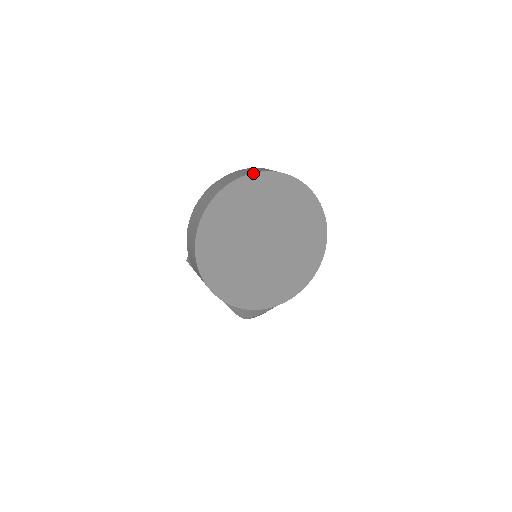
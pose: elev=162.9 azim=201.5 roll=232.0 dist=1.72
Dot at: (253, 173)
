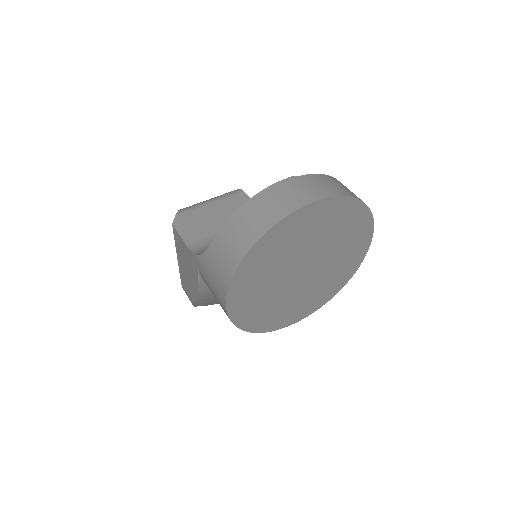
Dot at: (349, 196)
